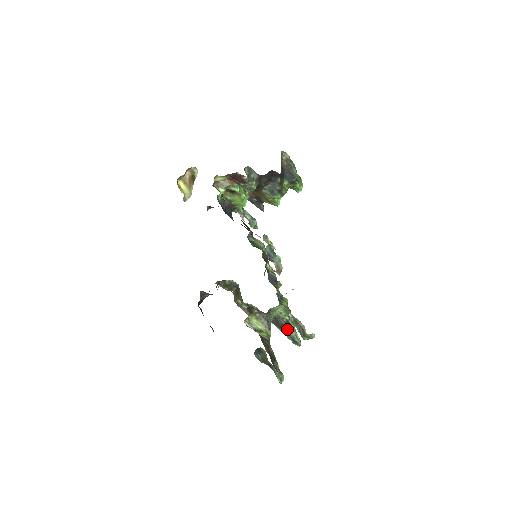
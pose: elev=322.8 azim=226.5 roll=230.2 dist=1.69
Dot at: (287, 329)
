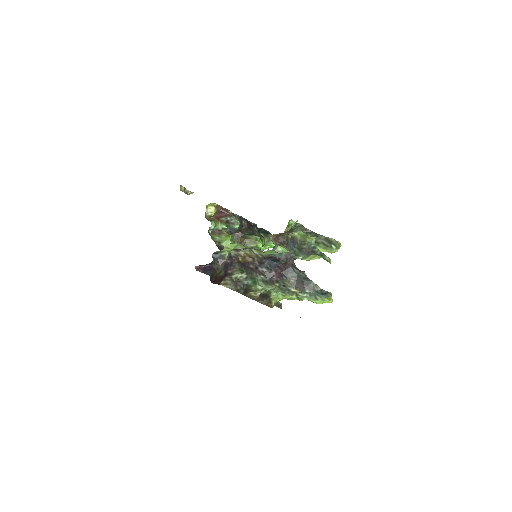
Dot at: (311, 281)
